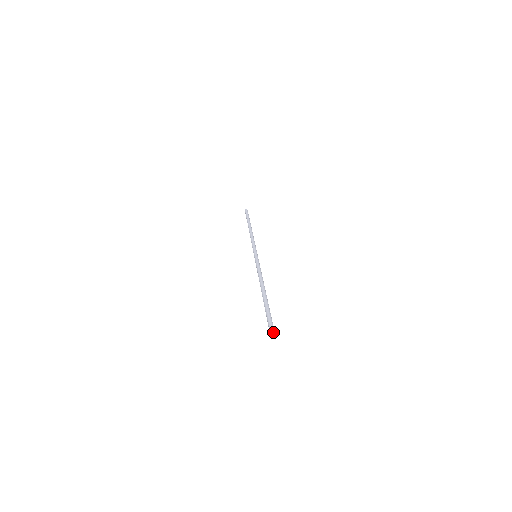
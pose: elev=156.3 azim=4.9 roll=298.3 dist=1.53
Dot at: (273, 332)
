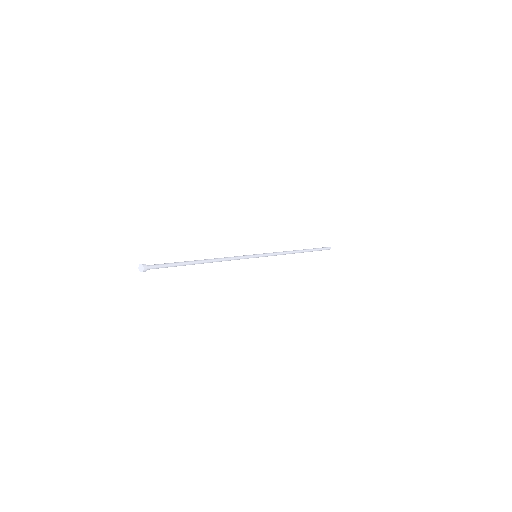
Dot at: (139, 265)
